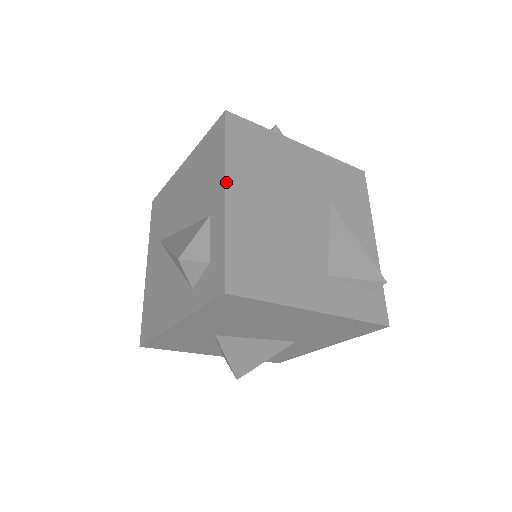
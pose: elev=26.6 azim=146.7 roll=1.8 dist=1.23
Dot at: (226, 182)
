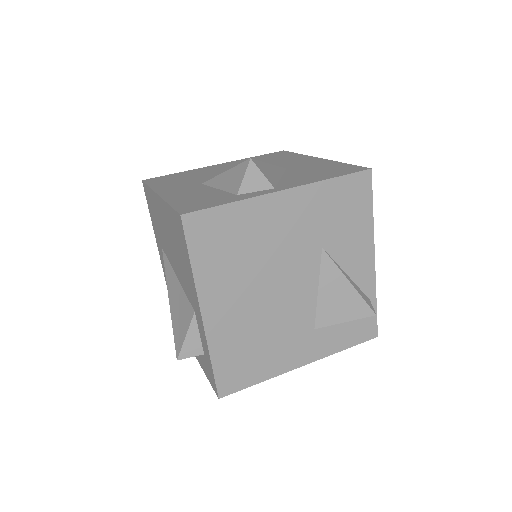
Dot at: (200, 304)
